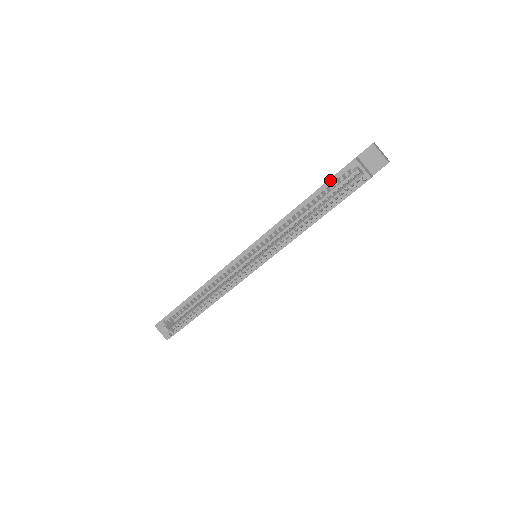
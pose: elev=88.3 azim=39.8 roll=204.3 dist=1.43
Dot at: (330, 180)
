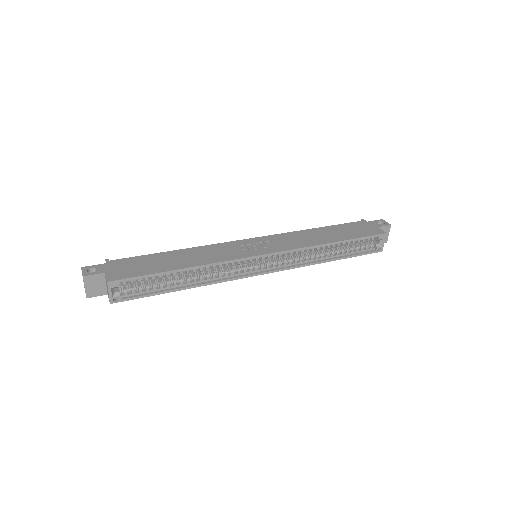
Dot at: (364, 238)
